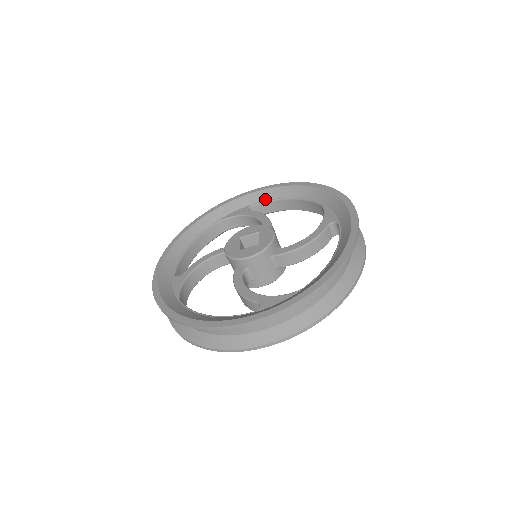
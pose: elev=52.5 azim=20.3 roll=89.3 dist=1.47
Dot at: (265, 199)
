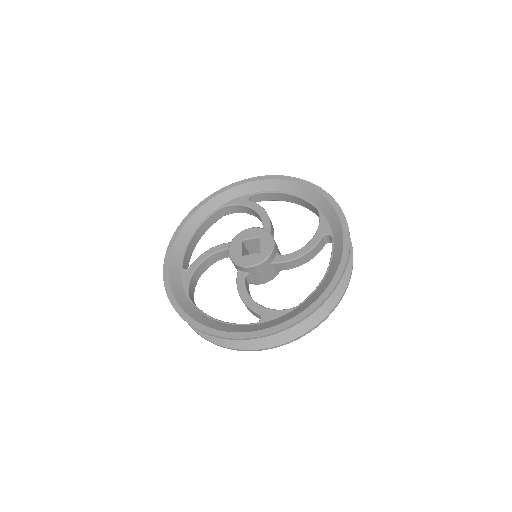
Dot at: (265, 190)
